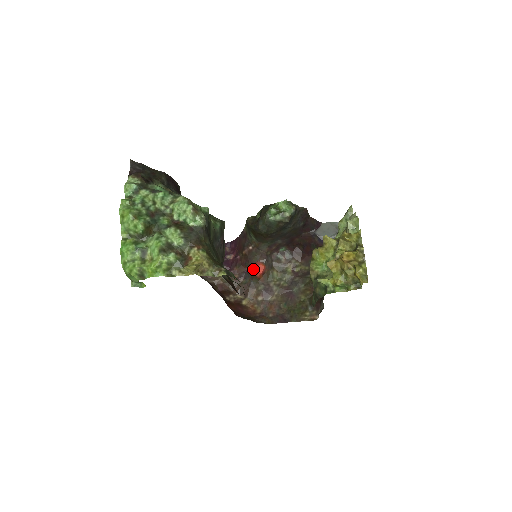
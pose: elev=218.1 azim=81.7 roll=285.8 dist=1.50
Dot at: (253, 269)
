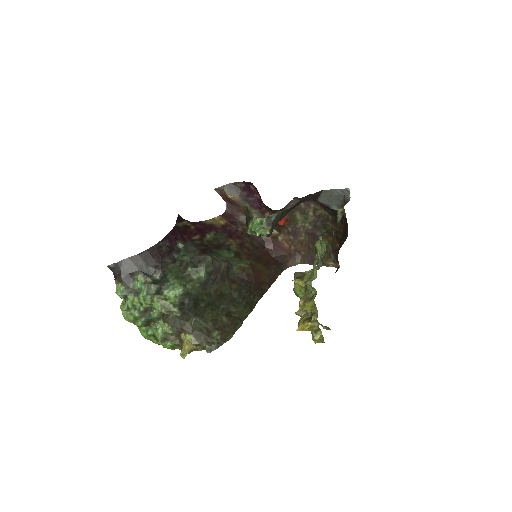
Dot at: occluded
